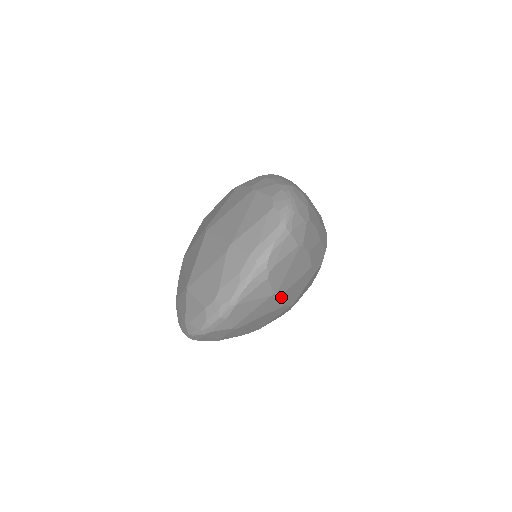
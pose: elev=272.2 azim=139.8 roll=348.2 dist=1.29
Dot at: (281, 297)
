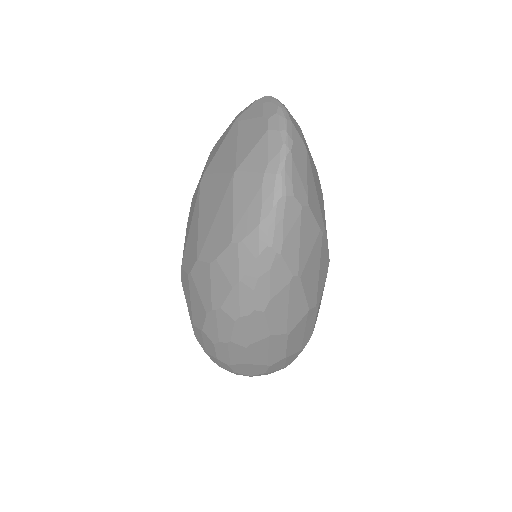
Dot at: occluded
